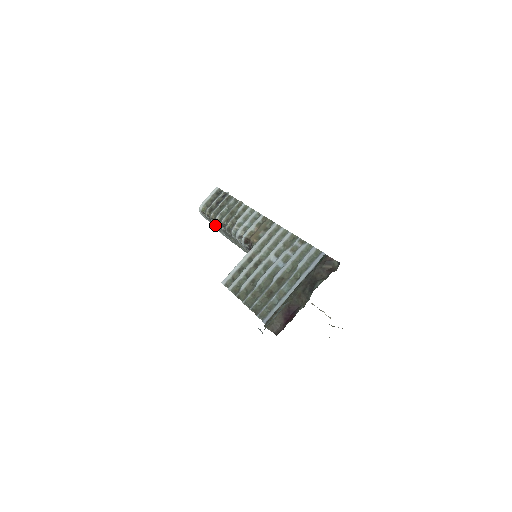
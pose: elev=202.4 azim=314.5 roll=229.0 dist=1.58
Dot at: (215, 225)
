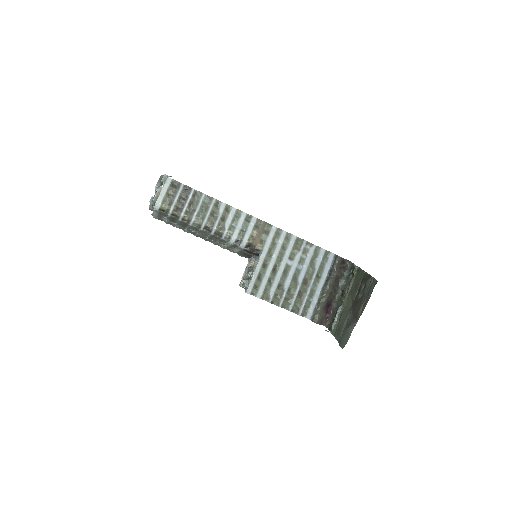
Dot at: (170, 218)
